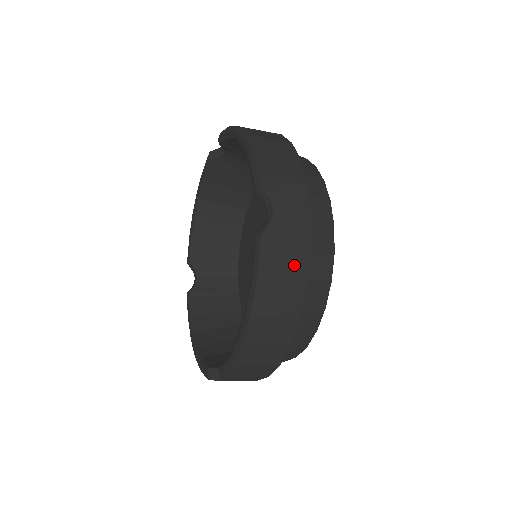
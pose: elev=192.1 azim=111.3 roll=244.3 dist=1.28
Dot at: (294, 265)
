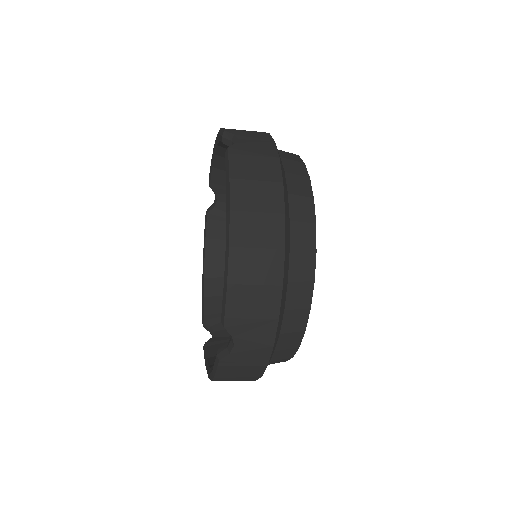
Dot at: (249, 372)
